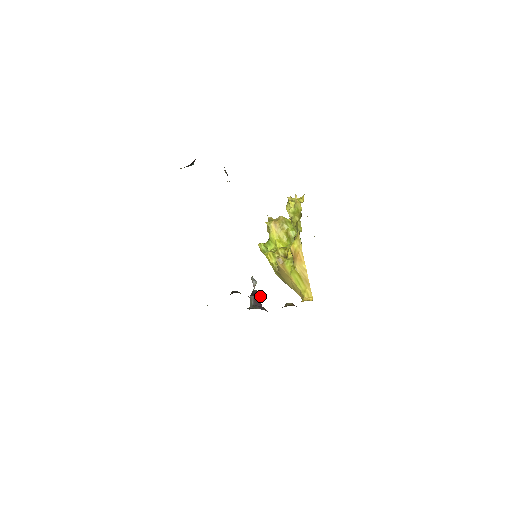
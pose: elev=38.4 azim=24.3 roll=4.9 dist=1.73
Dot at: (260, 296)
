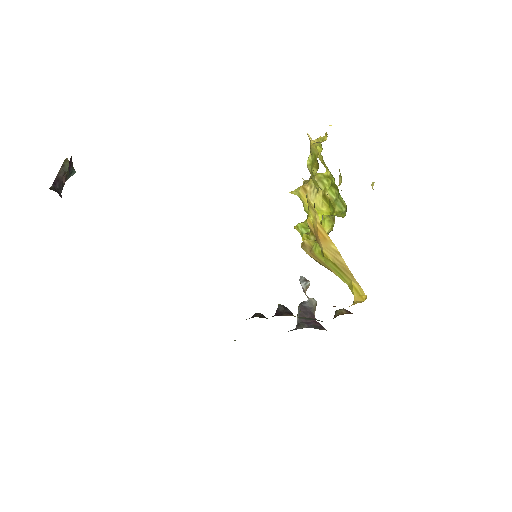
Dot at: (286, 313)
